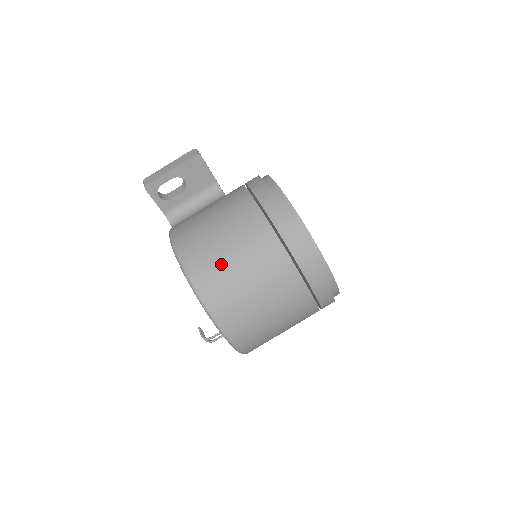
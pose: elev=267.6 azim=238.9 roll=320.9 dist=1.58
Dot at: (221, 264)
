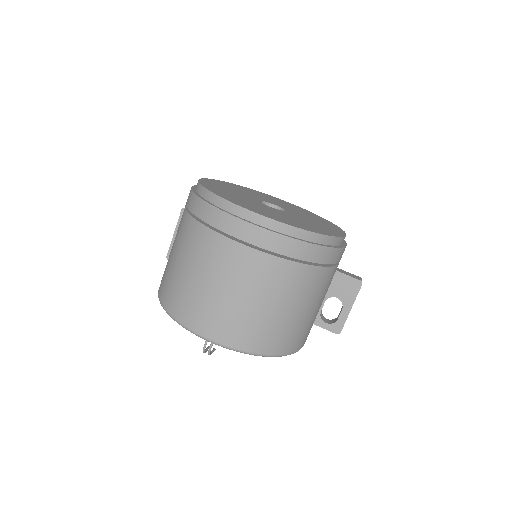
Dot at: (169, 269)
